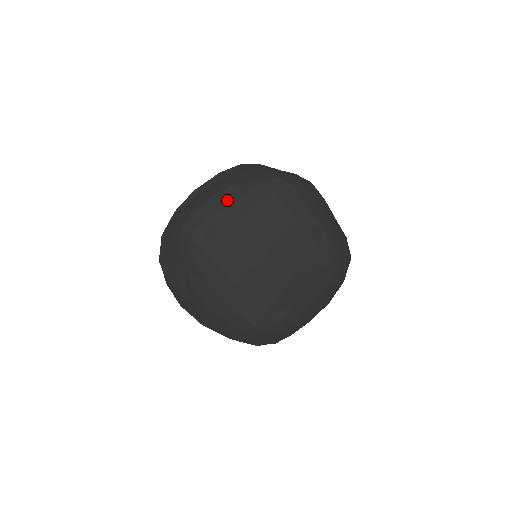
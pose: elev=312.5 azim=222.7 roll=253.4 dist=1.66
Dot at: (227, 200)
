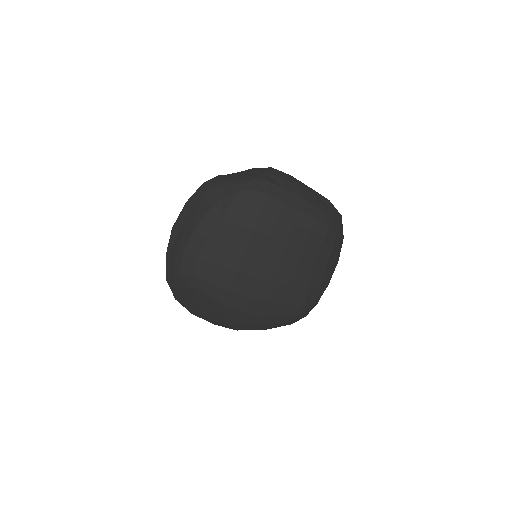
Dot at: (207, 232)
